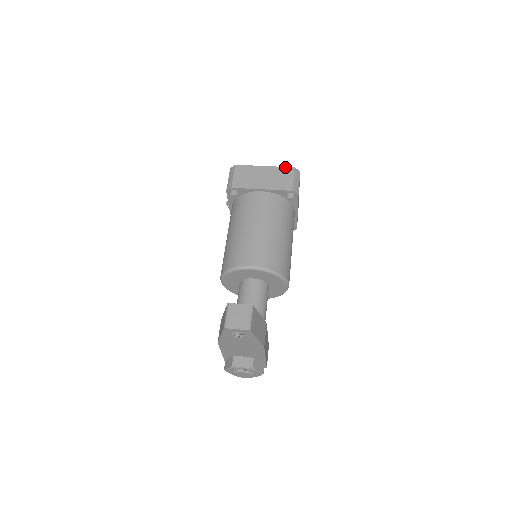
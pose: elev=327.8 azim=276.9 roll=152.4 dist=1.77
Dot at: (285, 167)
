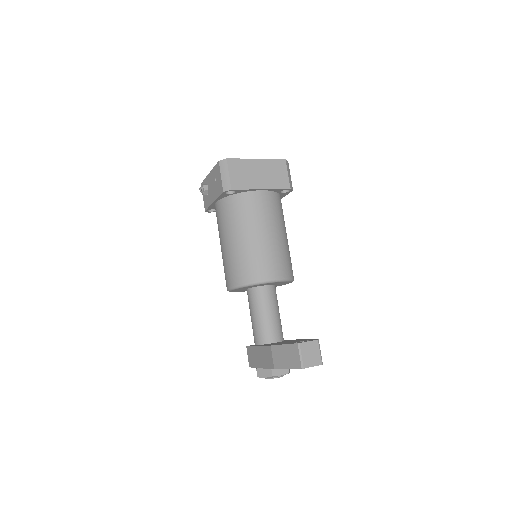
Dot at: (277, 159)
